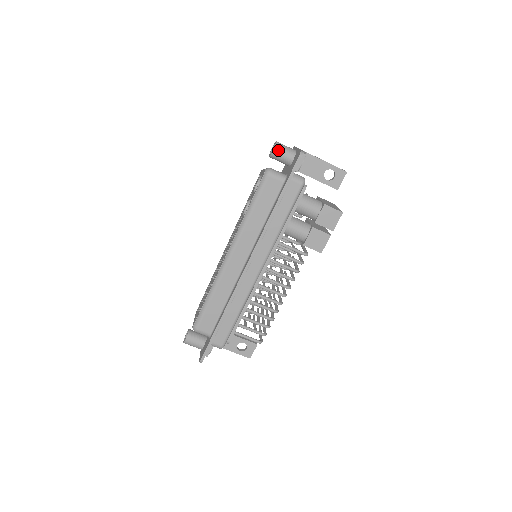
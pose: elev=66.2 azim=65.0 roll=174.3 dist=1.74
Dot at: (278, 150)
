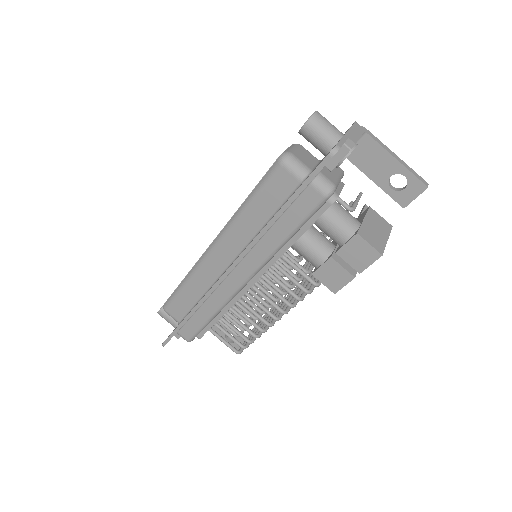
Dot at: (311, 128)
